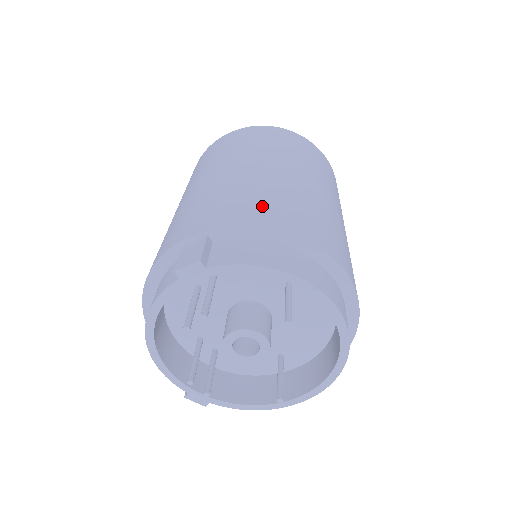
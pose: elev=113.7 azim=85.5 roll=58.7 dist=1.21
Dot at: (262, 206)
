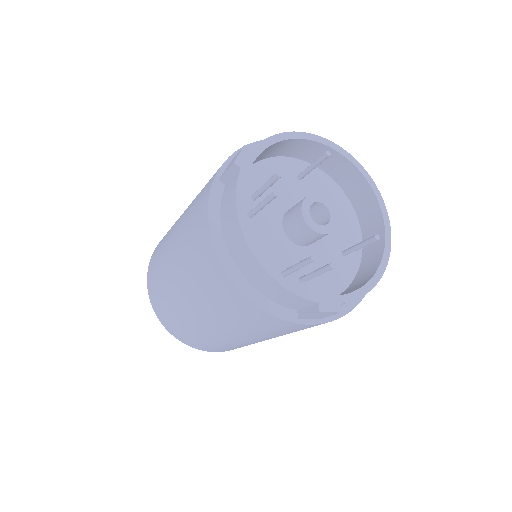
Dot at: occluded
